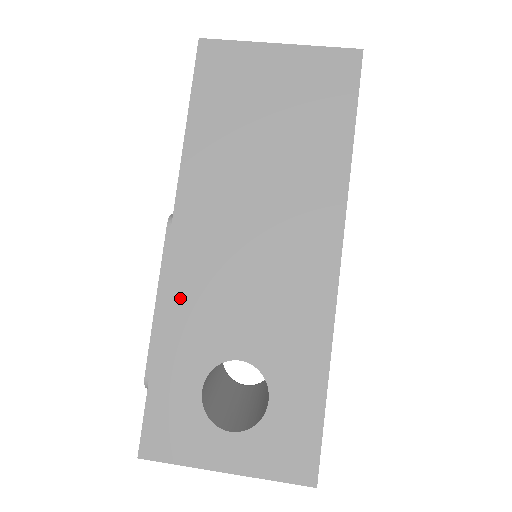
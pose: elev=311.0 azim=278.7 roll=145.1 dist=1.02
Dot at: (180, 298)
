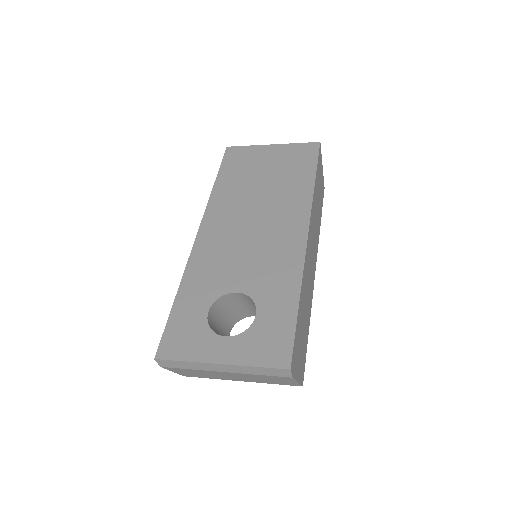
Dot at: (200, 262)
